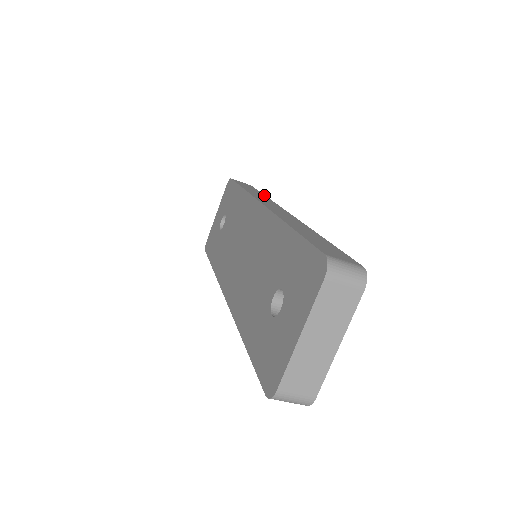
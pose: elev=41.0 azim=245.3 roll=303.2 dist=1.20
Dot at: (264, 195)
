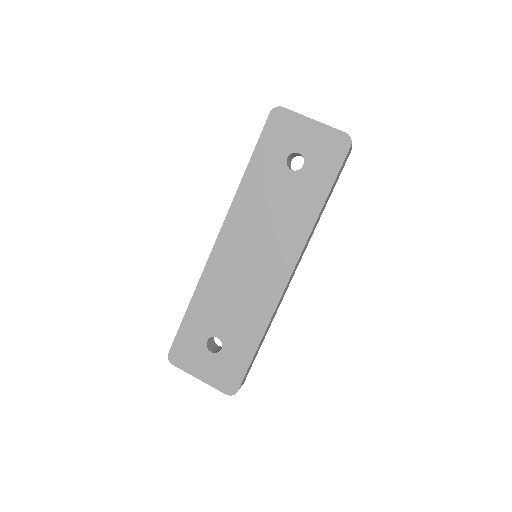
Dot at: occluded
